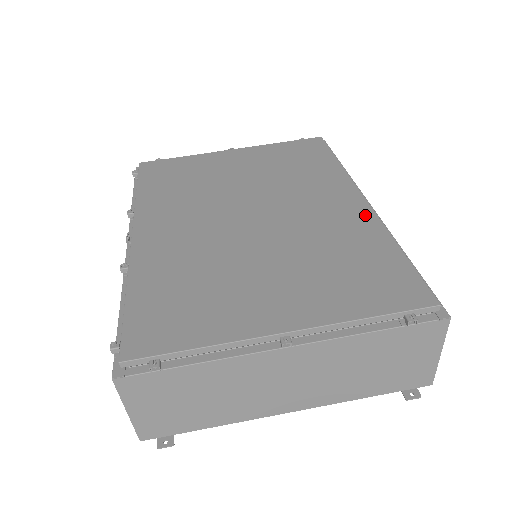
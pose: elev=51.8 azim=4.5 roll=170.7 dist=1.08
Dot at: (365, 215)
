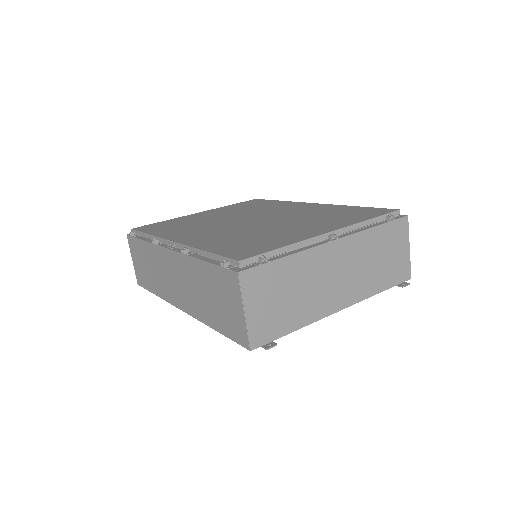
Dot at: (323, 205)
